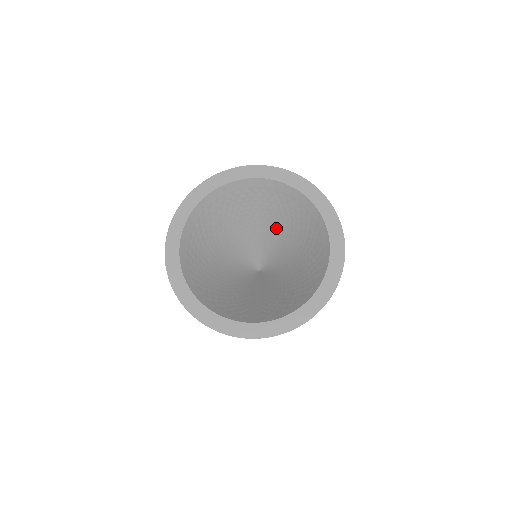
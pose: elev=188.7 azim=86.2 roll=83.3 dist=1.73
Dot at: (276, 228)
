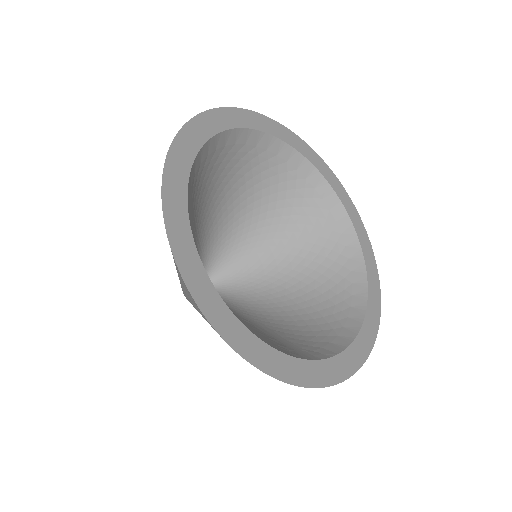
Dot at: (261, 222)
